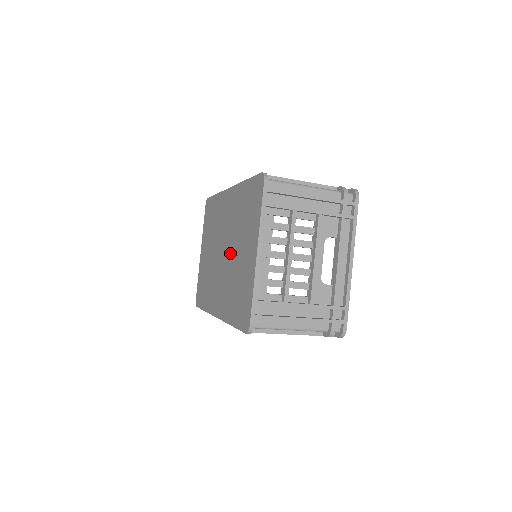
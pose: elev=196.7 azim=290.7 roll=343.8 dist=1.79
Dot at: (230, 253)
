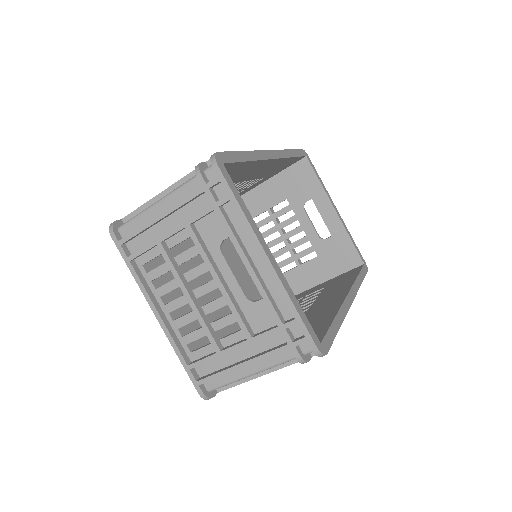
Dot at: occluded
